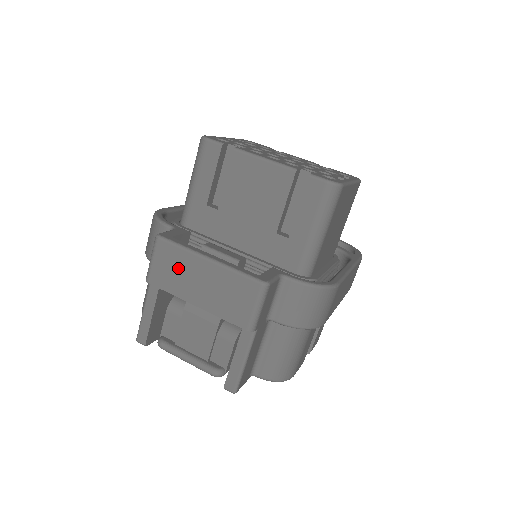
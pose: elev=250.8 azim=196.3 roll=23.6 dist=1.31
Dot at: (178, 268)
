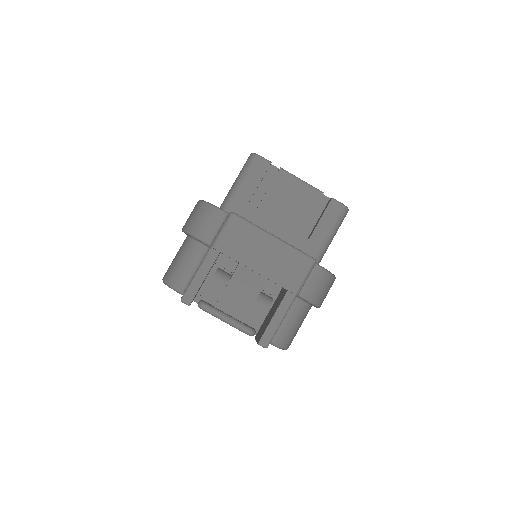
Dot at: (246, 240)
